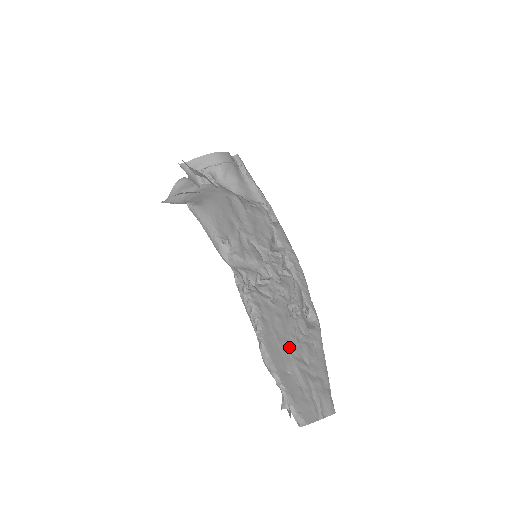
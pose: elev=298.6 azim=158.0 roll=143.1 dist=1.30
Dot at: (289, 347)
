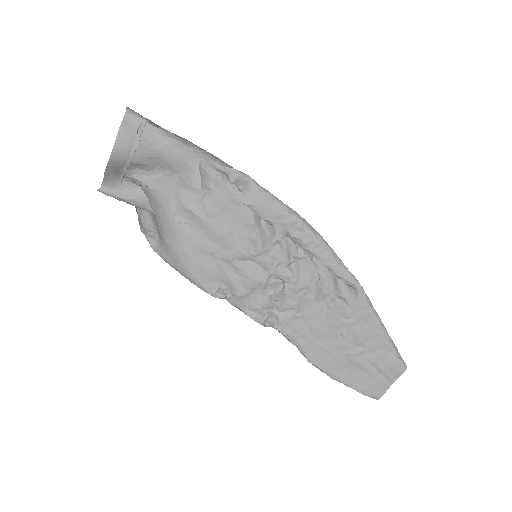
Dot at: (338, 347)
